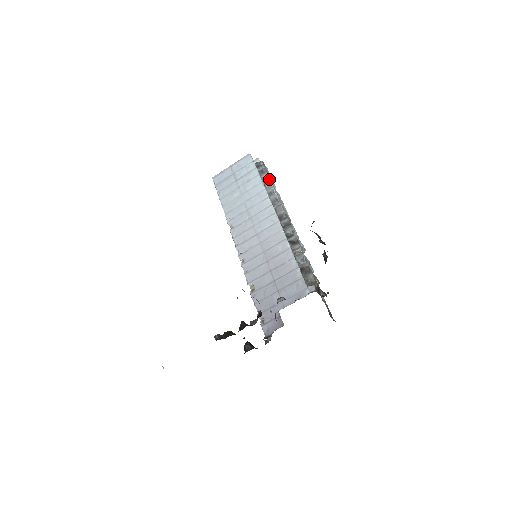
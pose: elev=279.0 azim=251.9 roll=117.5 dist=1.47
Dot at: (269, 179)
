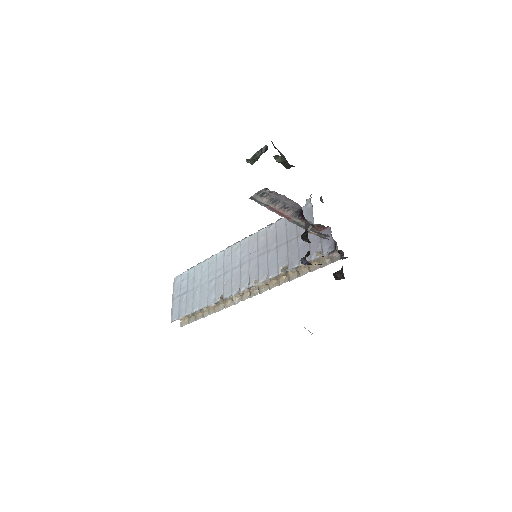
Dot at: (204, 260)
